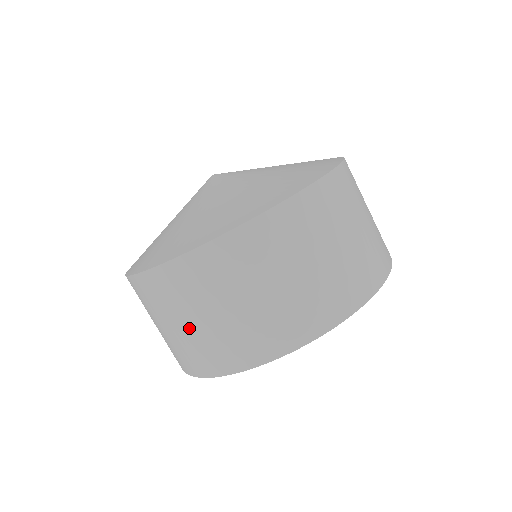
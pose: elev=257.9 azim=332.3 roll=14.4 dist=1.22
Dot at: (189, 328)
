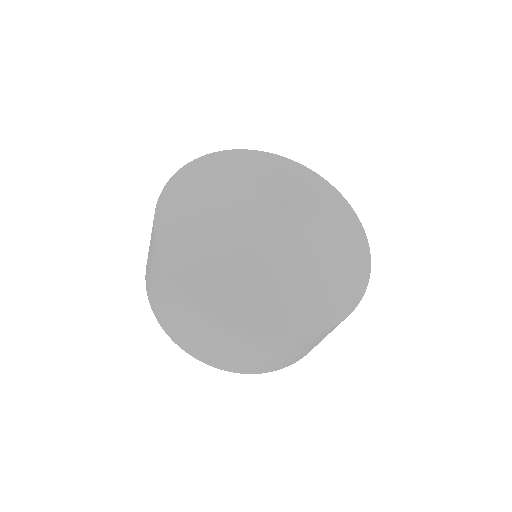
Dot at: (190, 333)
